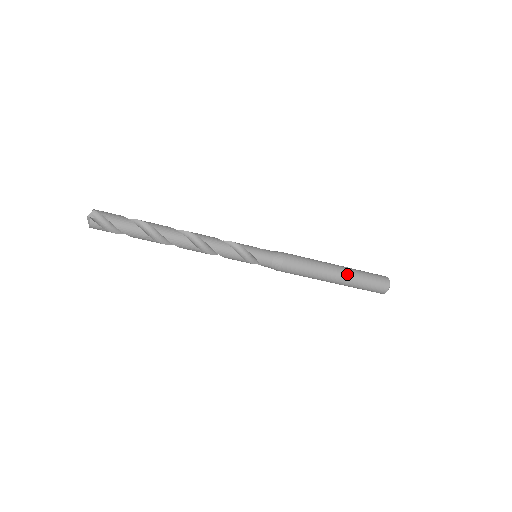
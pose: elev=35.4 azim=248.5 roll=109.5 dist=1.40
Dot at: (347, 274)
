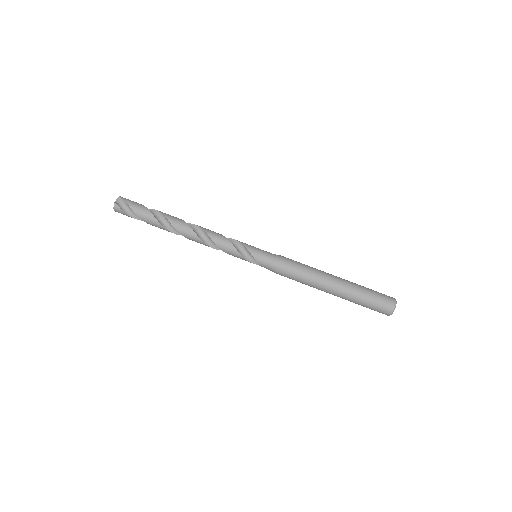
Dot at: (347, 286)
